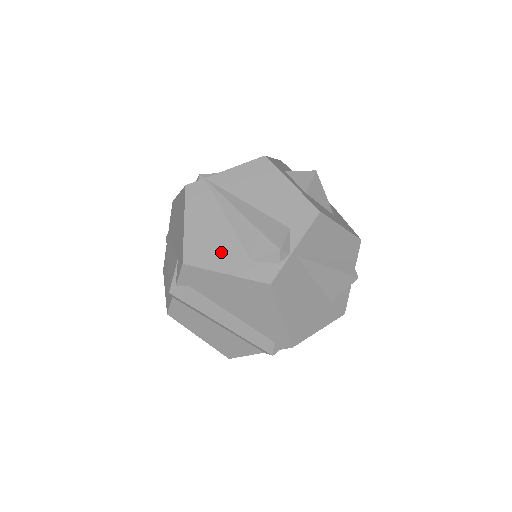
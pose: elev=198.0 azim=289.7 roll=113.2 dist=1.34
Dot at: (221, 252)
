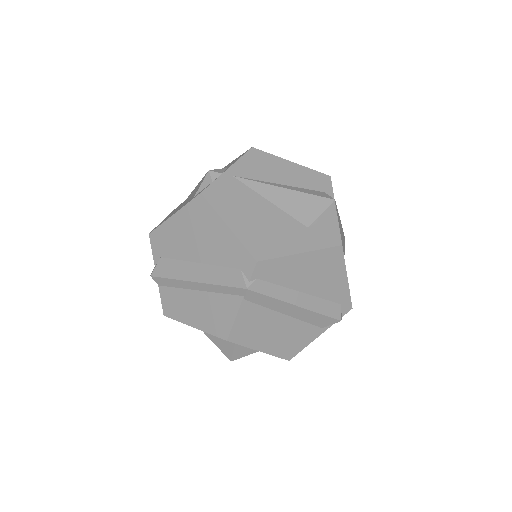
Dot at: occluded
